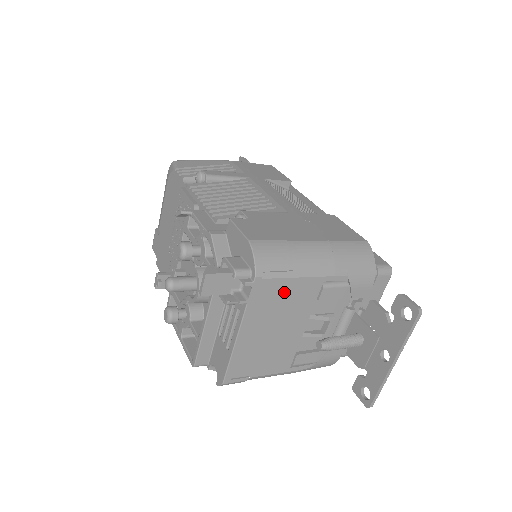
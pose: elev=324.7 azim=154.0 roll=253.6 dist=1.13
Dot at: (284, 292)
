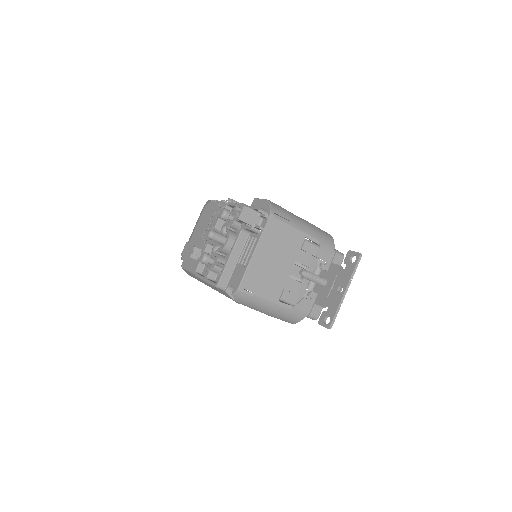
Dot at: (284, 233)
